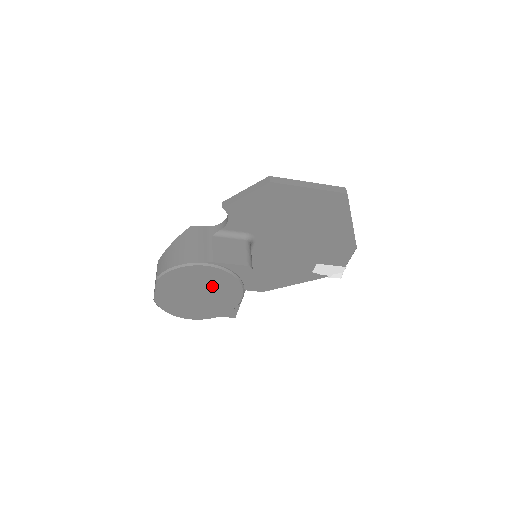
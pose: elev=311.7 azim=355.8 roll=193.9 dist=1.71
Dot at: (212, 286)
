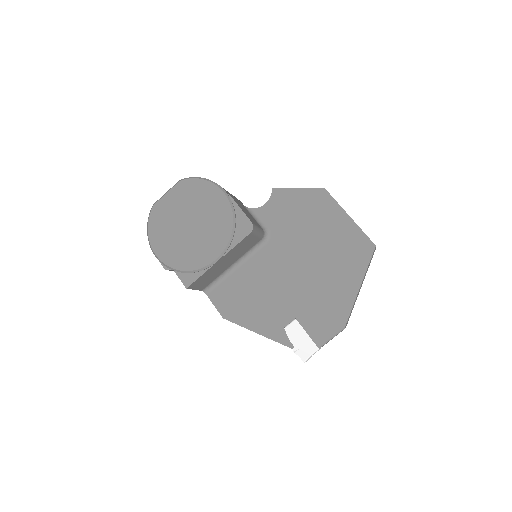
Dot at: (207, 222)
